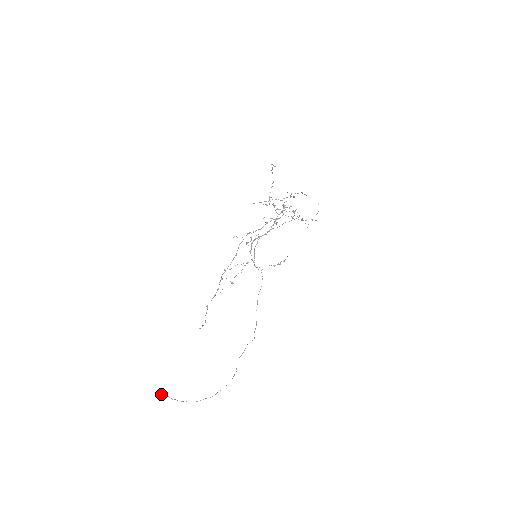
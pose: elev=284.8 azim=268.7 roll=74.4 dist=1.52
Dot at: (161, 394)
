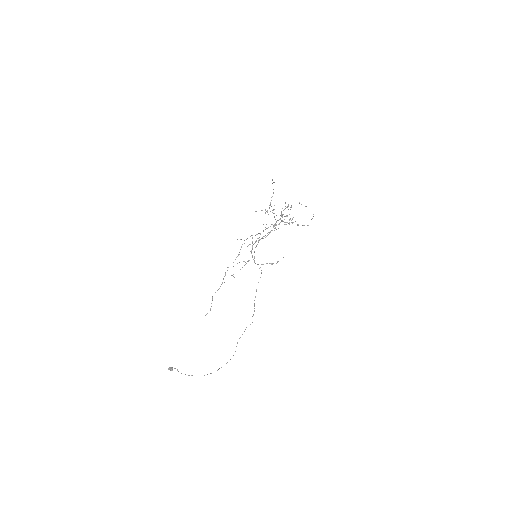
Dot at: (172, 369)
